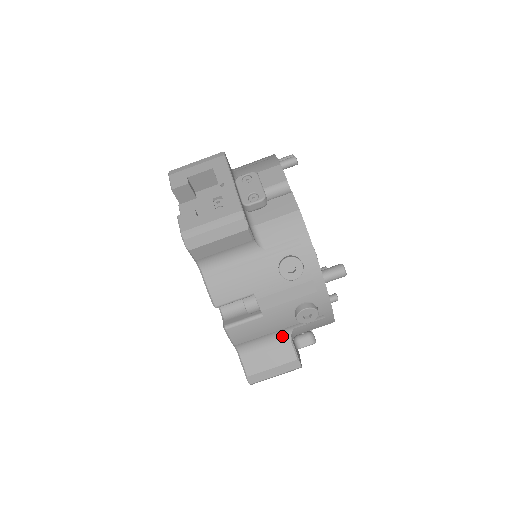
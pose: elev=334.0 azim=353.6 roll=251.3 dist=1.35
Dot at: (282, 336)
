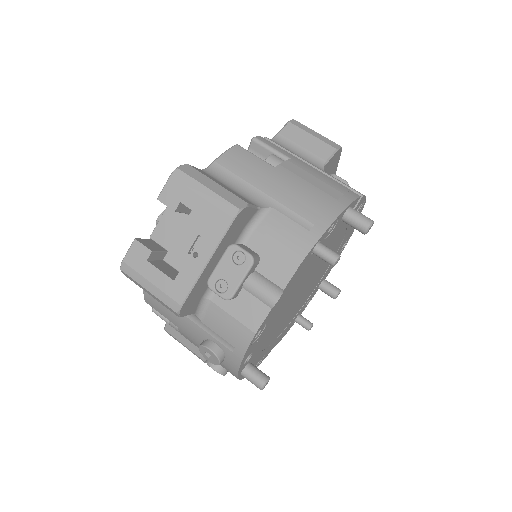
Dot at: occluded
